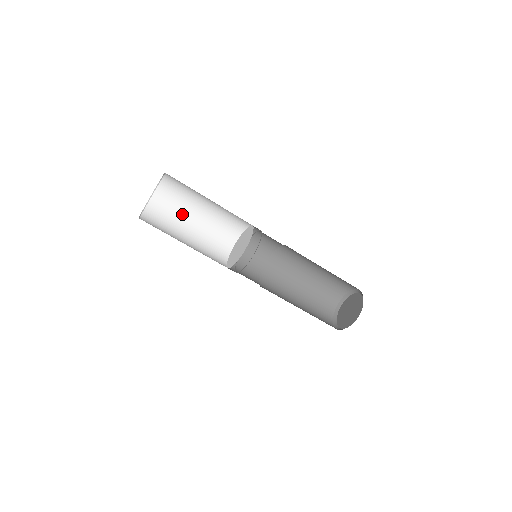
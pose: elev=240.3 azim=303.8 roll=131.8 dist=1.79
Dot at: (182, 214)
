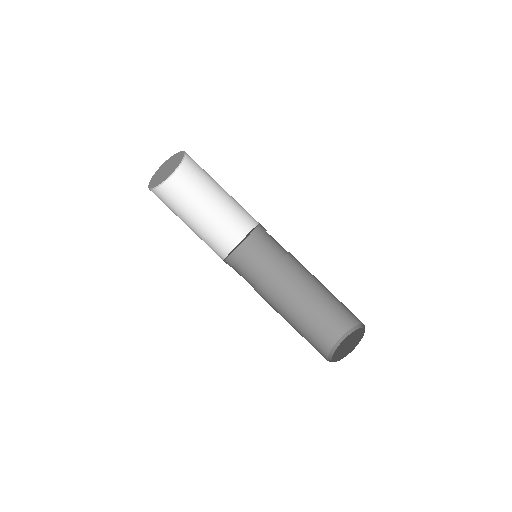
Dot at: (203, 192)
